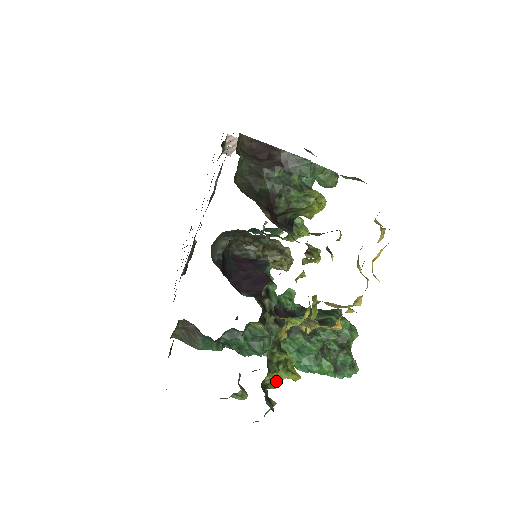
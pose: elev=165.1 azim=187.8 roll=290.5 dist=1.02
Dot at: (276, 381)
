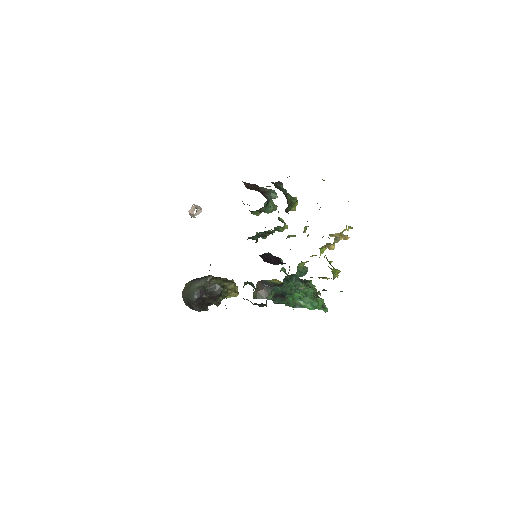
Dot at: (335, 274)
